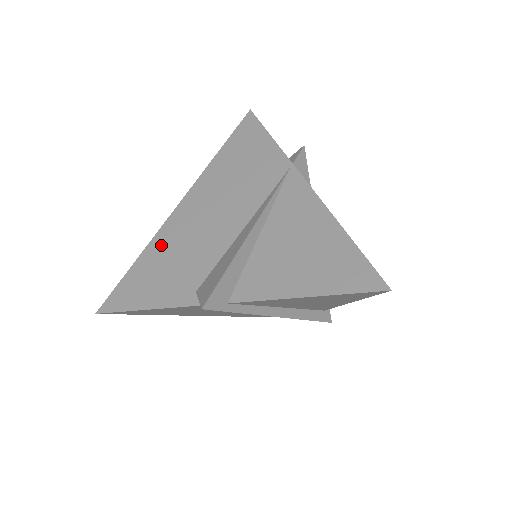
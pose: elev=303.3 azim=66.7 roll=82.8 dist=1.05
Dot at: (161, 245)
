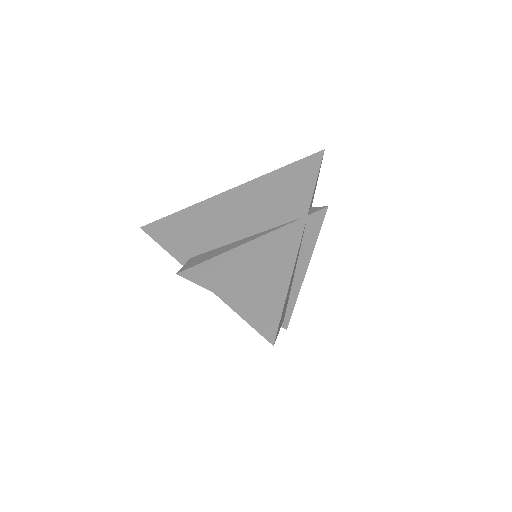
Dot at: (199, 211)
